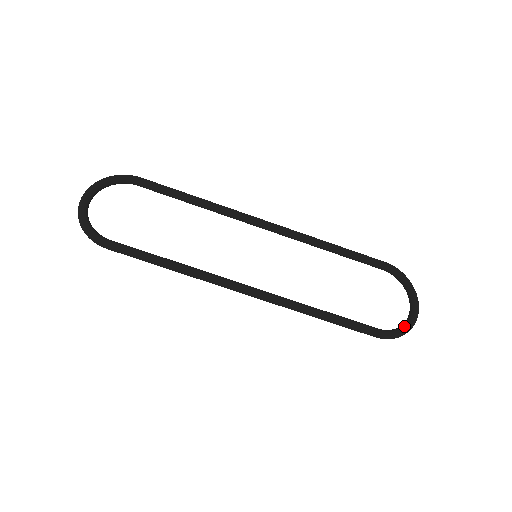
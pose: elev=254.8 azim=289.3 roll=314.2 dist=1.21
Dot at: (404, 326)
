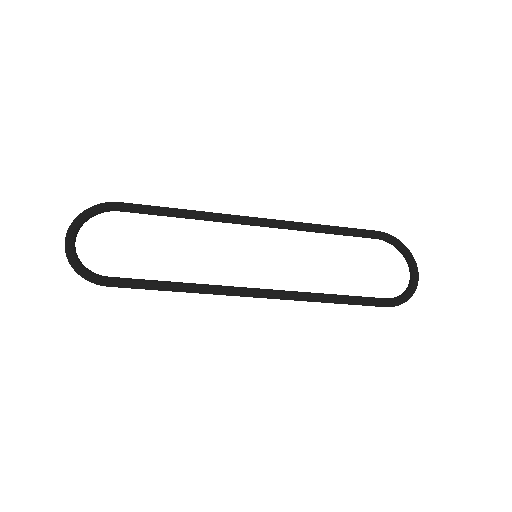
Dot at: (409, 290)
